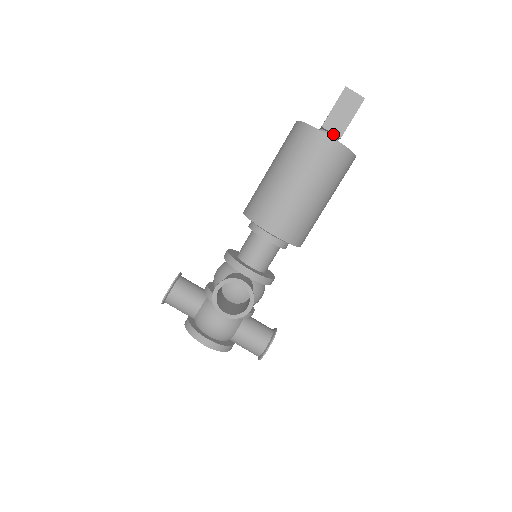
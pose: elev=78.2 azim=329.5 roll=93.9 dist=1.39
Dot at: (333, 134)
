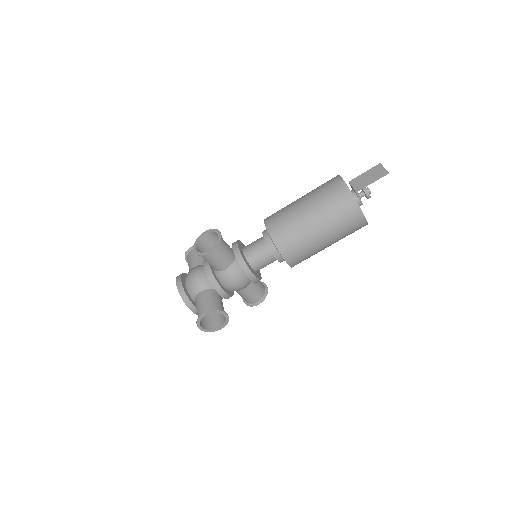
Dot at: (354, 189)
